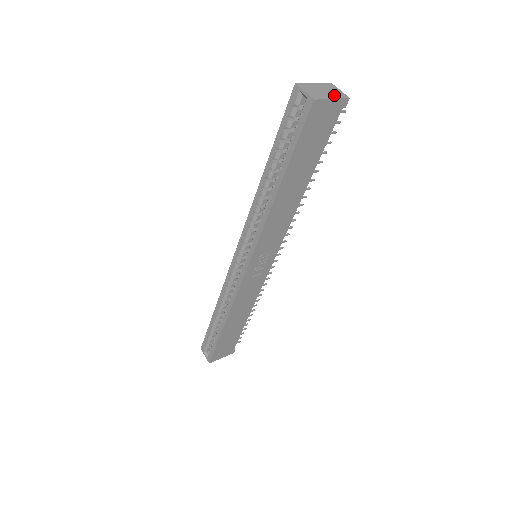
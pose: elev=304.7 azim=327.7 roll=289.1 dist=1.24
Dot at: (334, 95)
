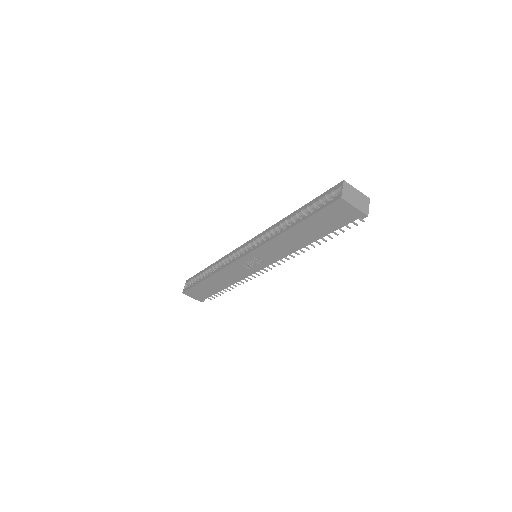
Dot at: (360, 206)
